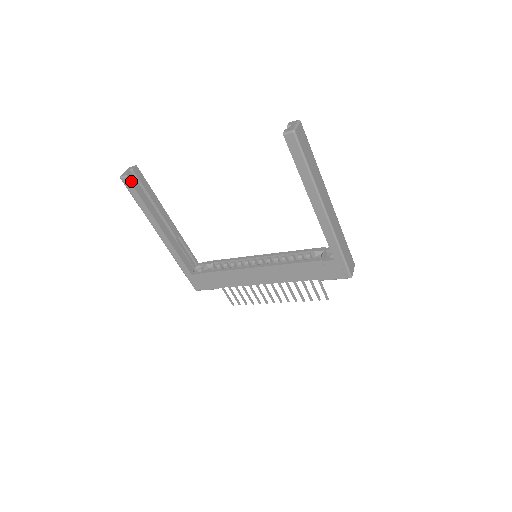
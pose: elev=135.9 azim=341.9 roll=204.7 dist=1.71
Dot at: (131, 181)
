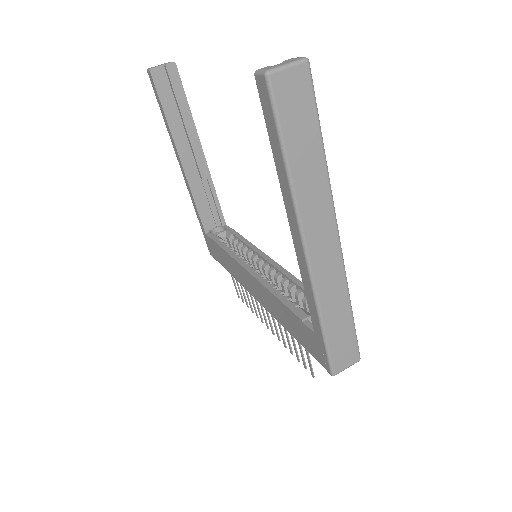
Dot at: (155, 79)
